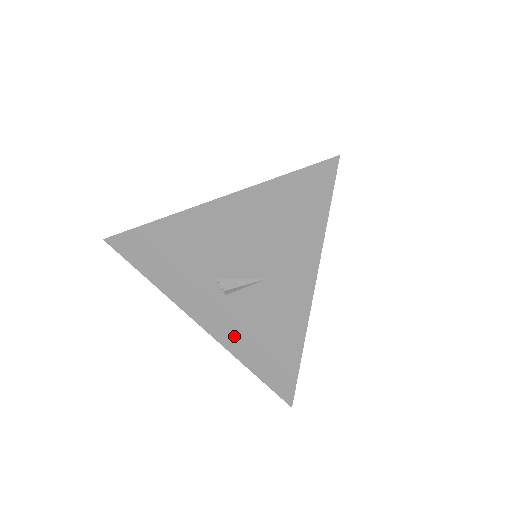
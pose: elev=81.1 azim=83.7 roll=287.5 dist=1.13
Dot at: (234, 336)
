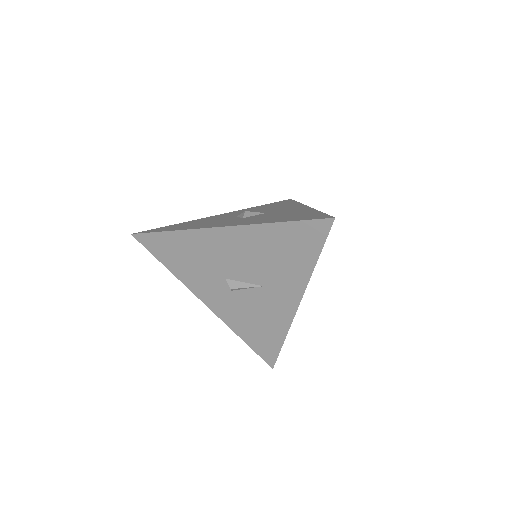
Dot at: (234, 318)
